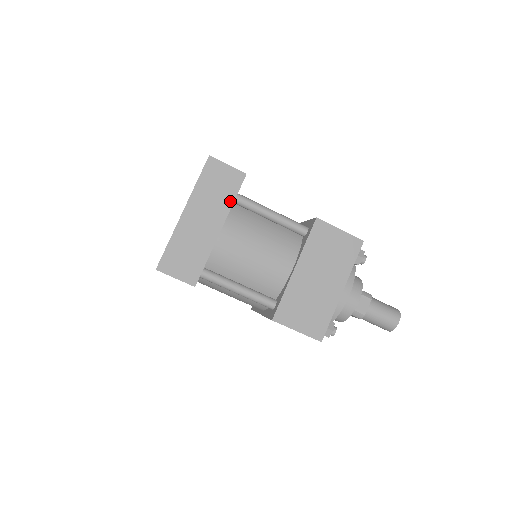
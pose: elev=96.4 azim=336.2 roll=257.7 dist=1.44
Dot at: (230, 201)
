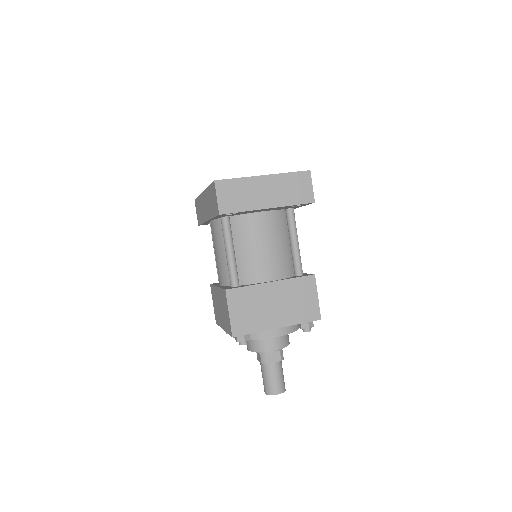
Dot at: (291, 203)
